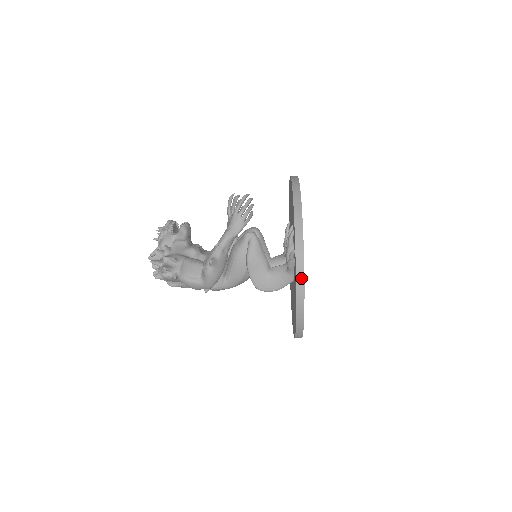
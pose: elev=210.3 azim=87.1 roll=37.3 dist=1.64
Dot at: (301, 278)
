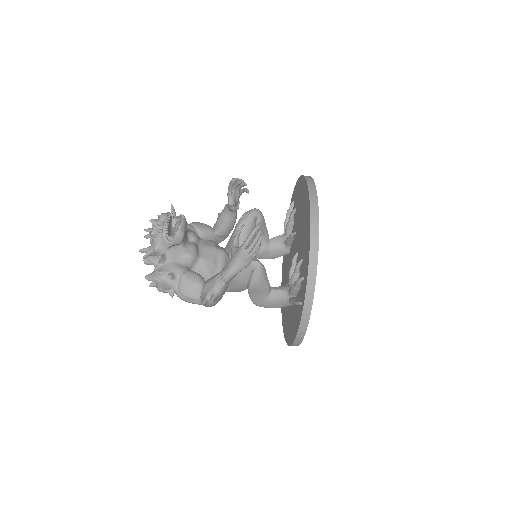
Dot at: (303, 330)
